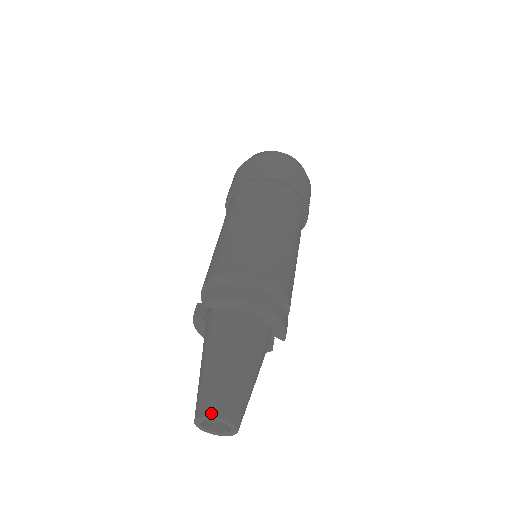
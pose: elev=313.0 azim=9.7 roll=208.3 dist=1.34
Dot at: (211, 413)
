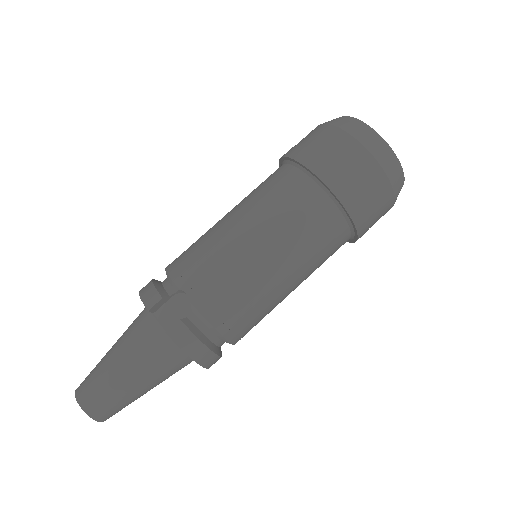
Dot at: (96, 417)
